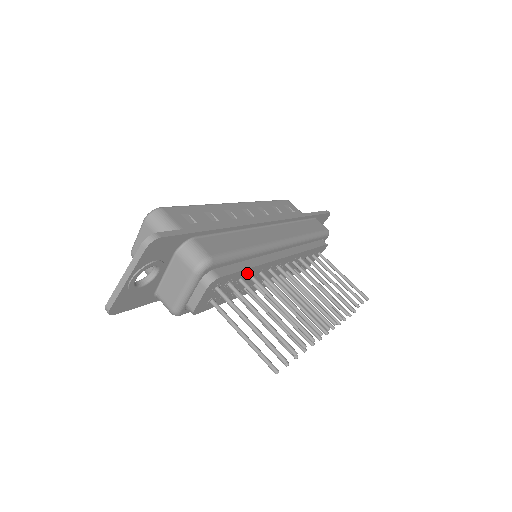
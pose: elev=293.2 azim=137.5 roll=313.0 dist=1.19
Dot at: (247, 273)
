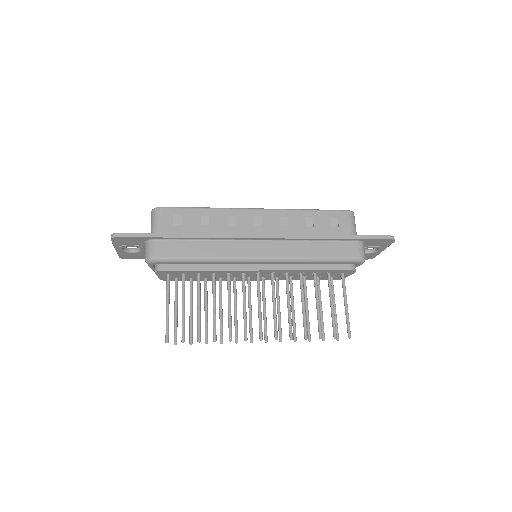
Dot at: (204, 272)
